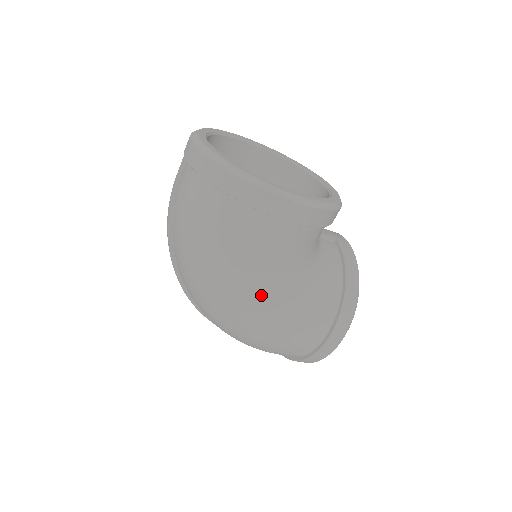
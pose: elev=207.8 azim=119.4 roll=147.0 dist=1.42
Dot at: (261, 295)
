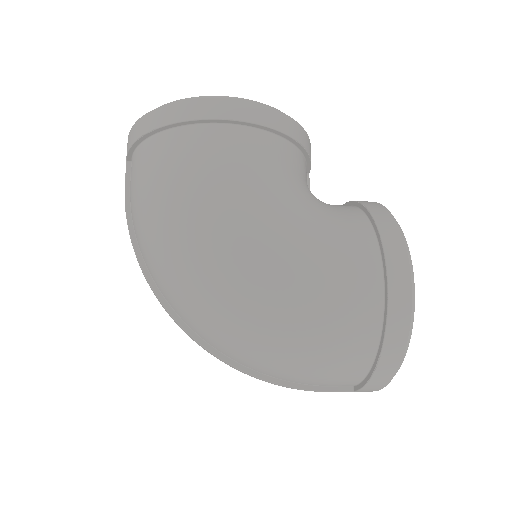
Dot at: (250, 229)
